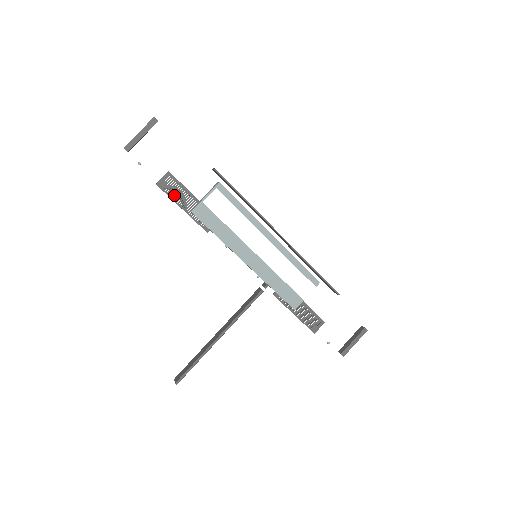
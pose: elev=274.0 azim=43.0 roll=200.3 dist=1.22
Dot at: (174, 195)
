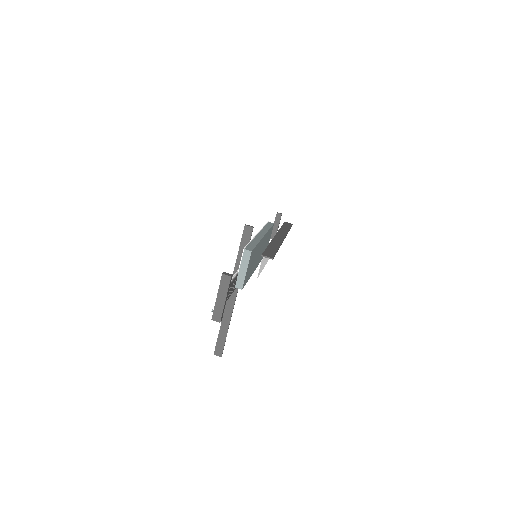
Dot at: (230, 294)
